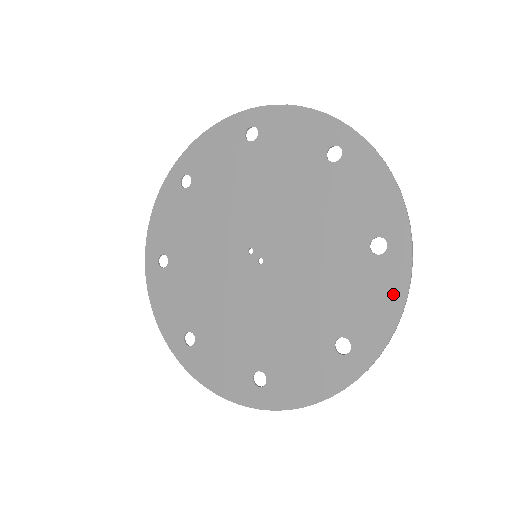
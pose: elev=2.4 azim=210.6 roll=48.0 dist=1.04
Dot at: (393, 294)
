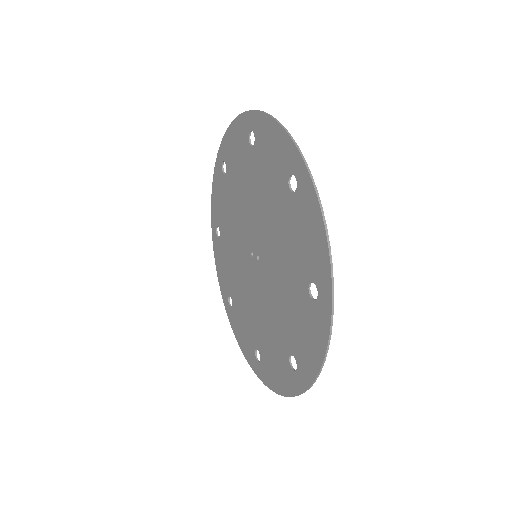
Dot at: (314, 216)
